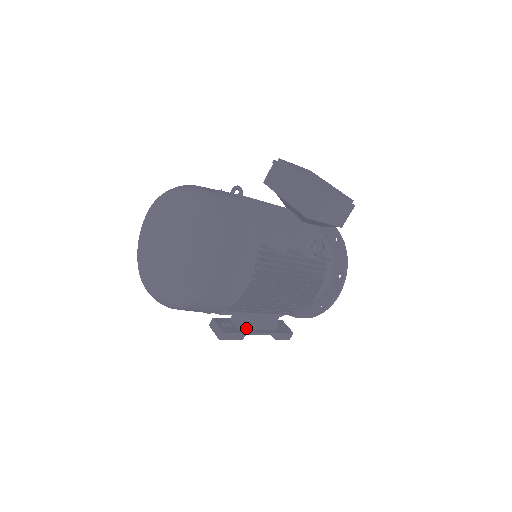
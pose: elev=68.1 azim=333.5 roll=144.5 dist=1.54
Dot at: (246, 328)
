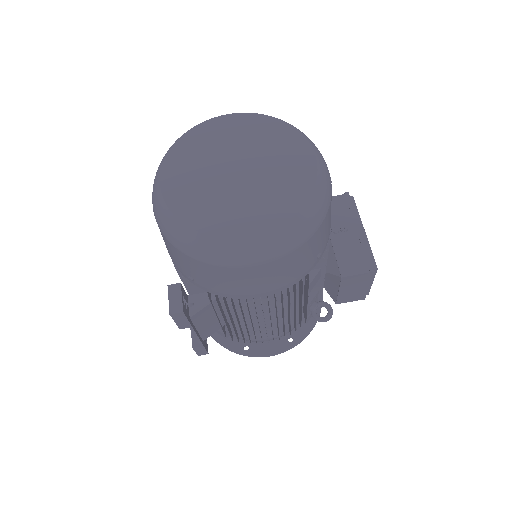
Dot at: (194, 320)
